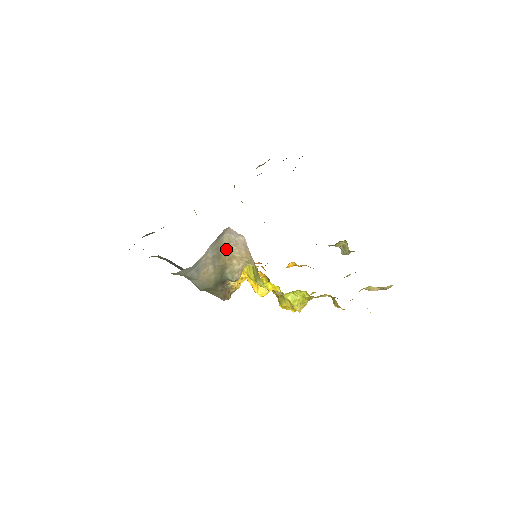
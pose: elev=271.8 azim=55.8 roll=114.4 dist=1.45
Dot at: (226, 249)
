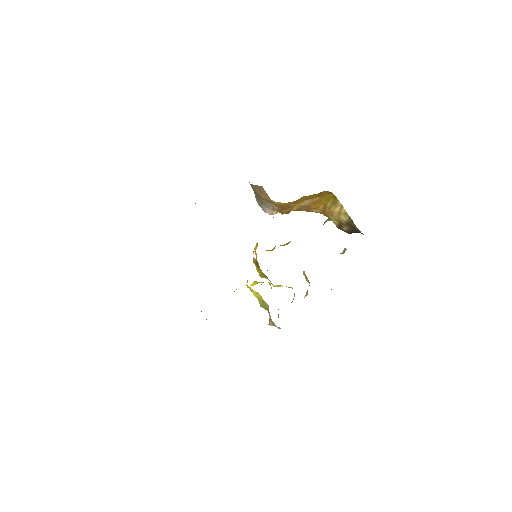
Dot at: occluded
